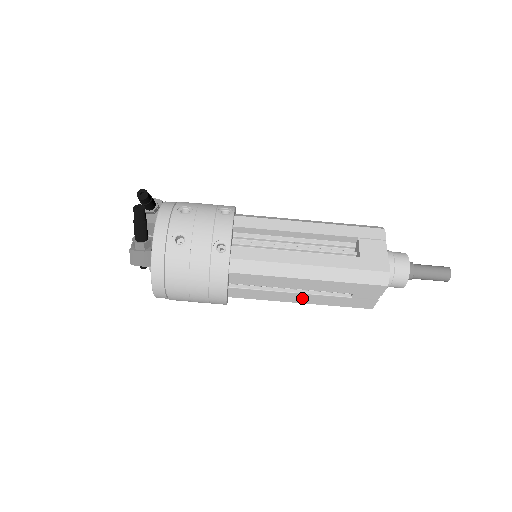
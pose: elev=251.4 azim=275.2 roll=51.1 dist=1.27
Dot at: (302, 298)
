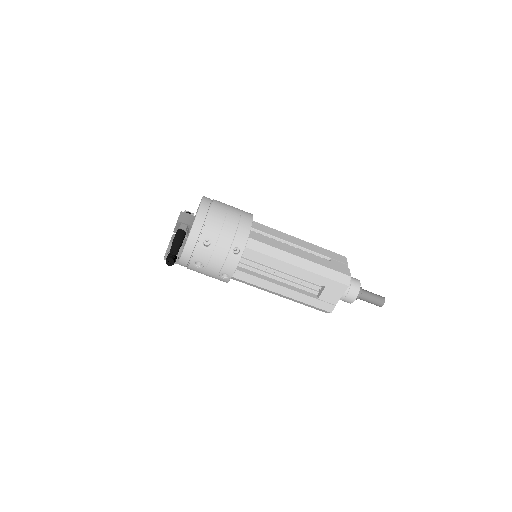
Dot at: occluded
